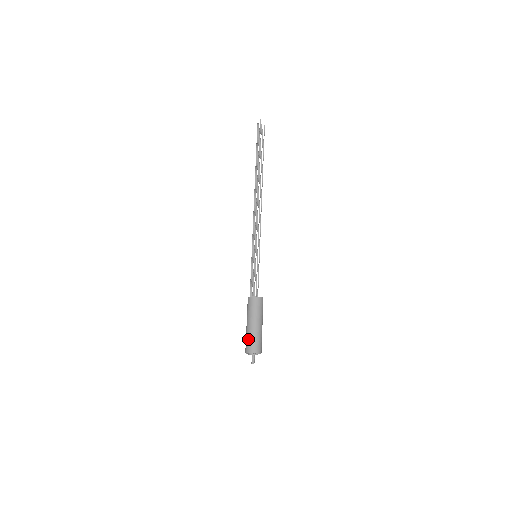
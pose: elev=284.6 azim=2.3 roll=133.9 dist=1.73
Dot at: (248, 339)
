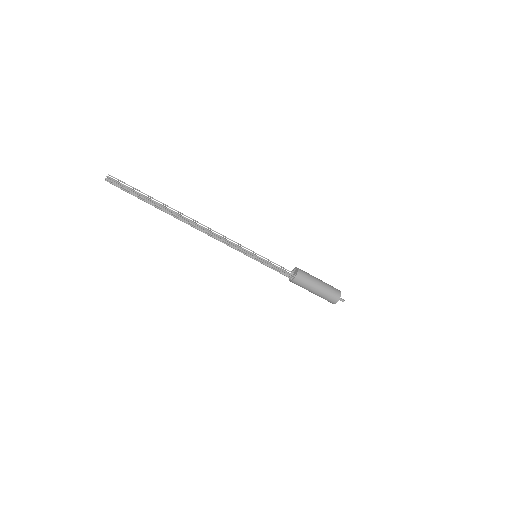
Dot at: (327, 297)
